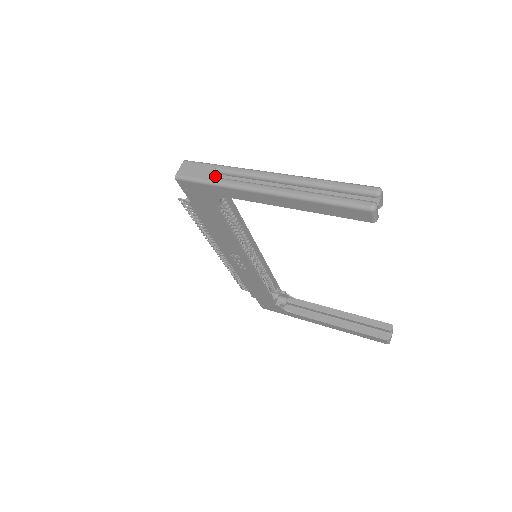
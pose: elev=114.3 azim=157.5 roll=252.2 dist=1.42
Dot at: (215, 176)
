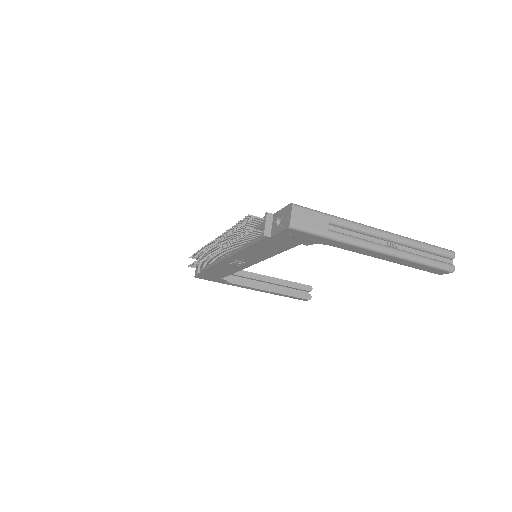
Dot at: (326, 227)
